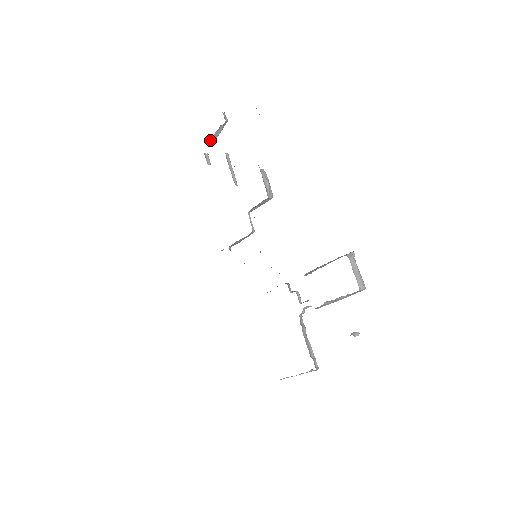
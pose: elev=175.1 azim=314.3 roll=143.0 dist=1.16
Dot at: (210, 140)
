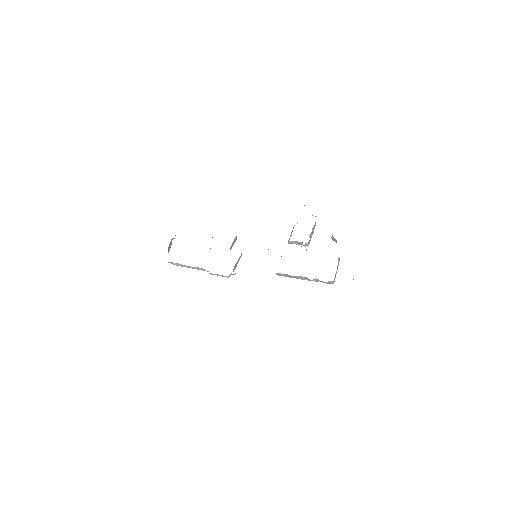
Dot at: (168, 248)
